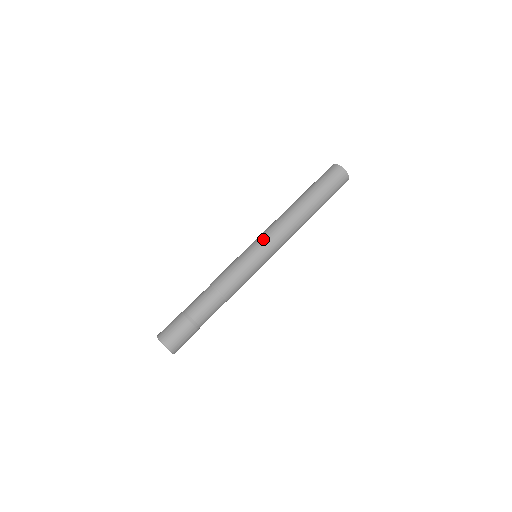
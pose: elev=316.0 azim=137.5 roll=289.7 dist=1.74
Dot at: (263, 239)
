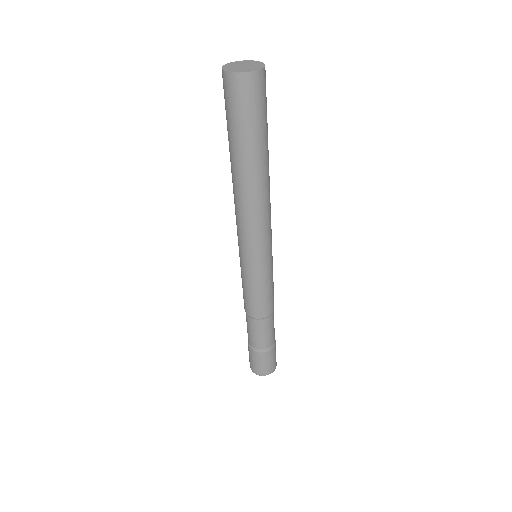
Dot at: (255, 250)
